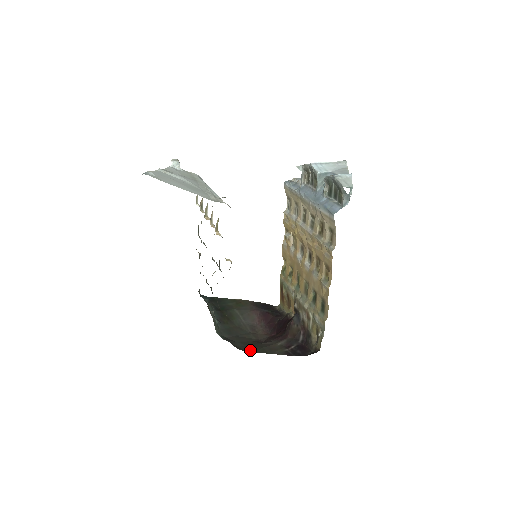
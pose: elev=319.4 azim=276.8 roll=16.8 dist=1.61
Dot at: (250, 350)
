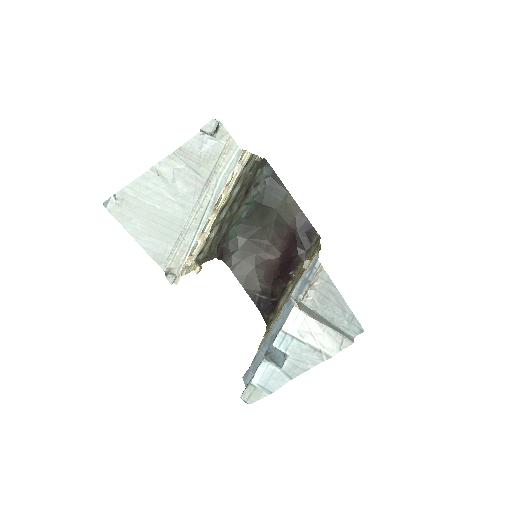
Dot at: (235, 269)
